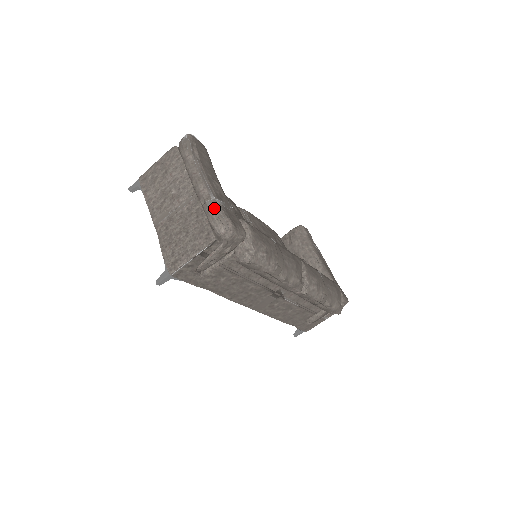
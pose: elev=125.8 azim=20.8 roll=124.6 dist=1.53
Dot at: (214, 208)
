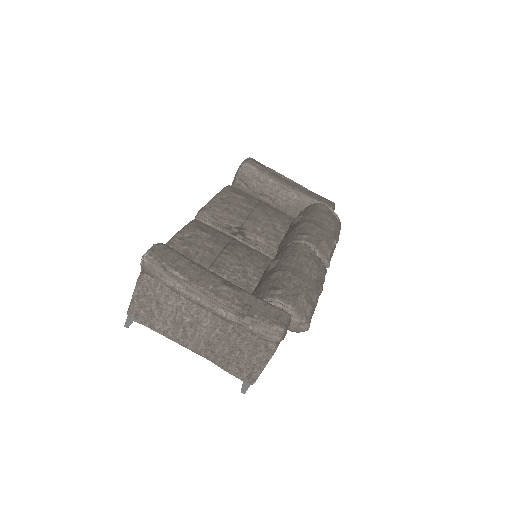
Dot at: (254, 326)
